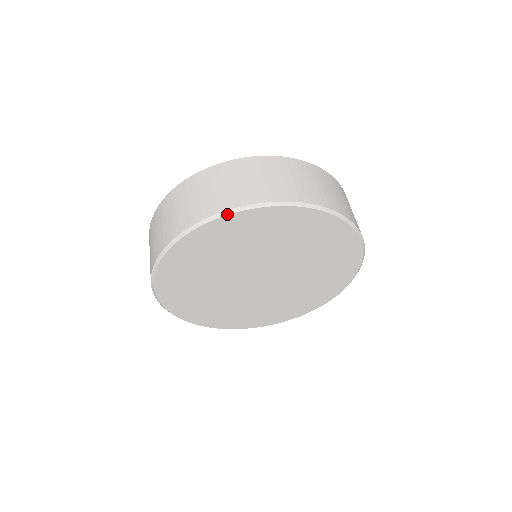
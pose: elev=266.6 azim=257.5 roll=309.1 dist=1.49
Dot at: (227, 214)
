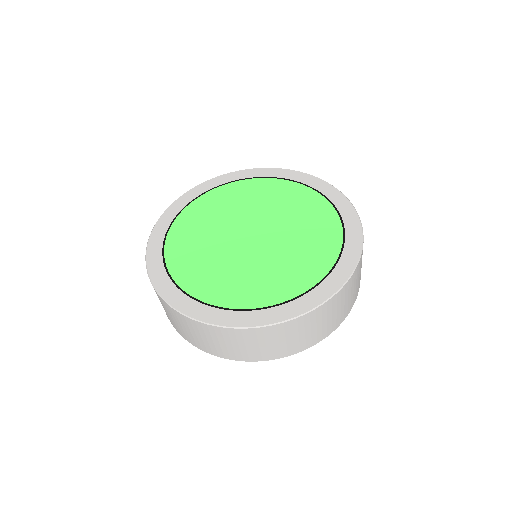
Dot at: (241, 360)
